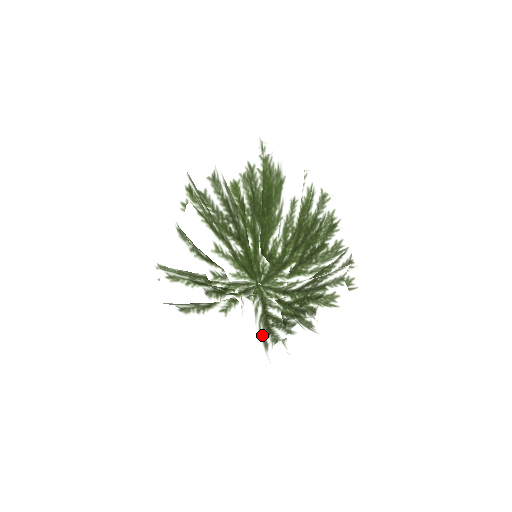
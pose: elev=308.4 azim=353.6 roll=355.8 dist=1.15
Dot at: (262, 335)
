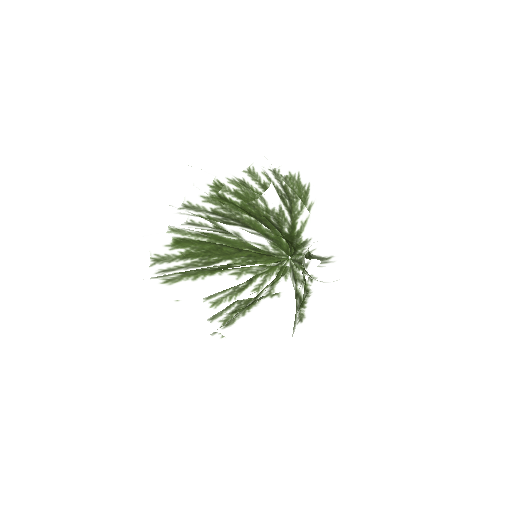
Dot at: occluded
